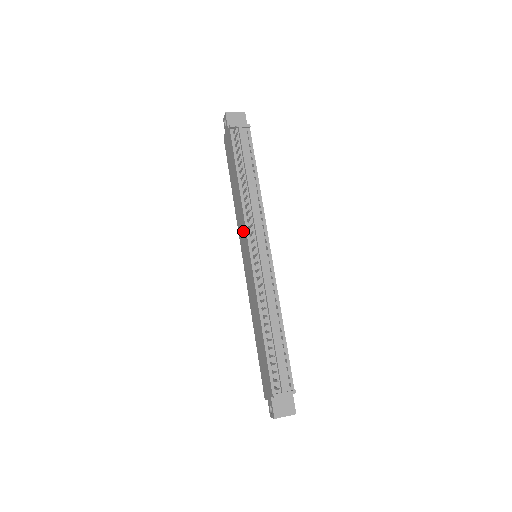
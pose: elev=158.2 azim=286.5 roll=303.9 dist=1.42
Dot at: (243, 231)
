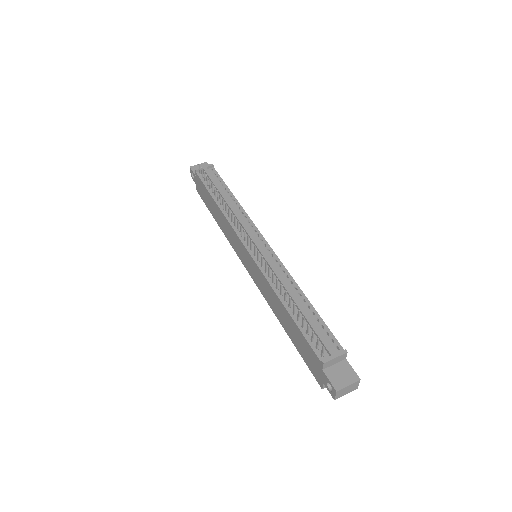
Dot at: (235, 239)
